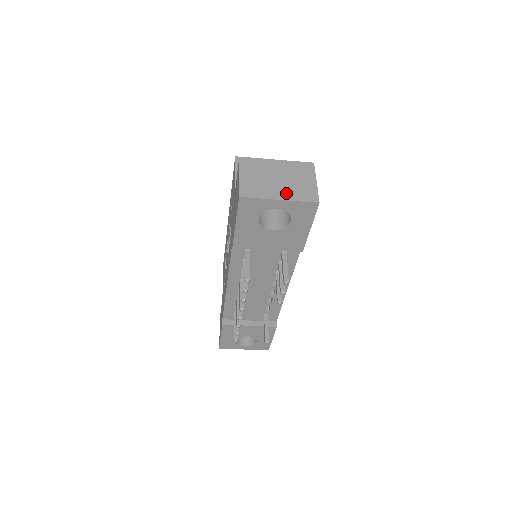
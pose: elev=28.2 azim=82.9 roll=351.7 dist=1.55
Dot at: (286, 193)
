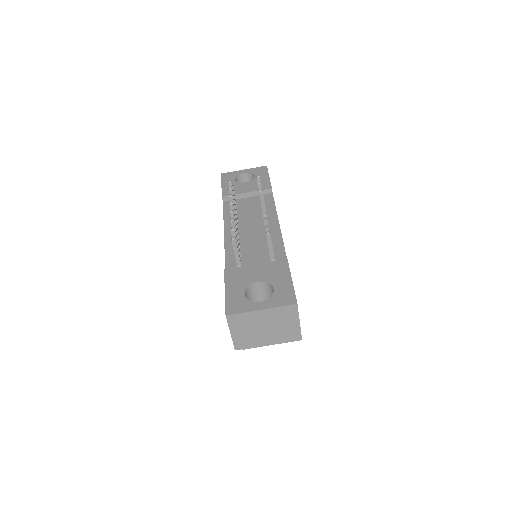
Dot at: occluded
